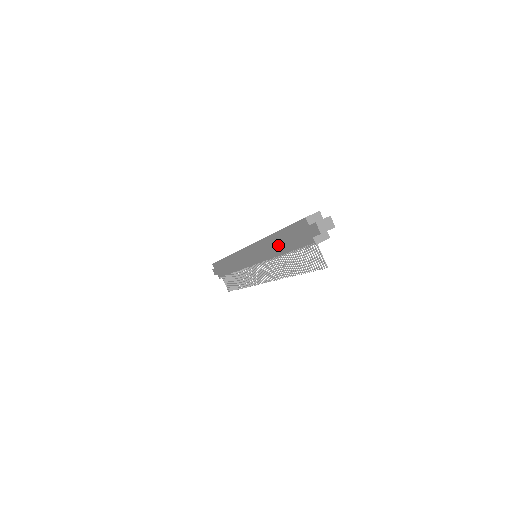
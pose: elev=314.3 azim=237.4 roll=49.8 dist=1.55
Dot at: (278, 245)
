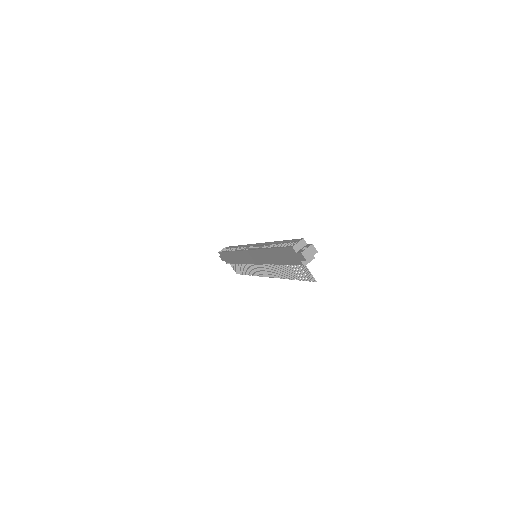
Dot at: (273, 257)
